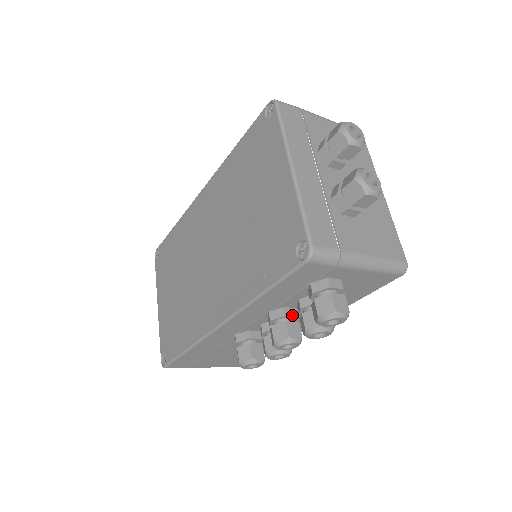
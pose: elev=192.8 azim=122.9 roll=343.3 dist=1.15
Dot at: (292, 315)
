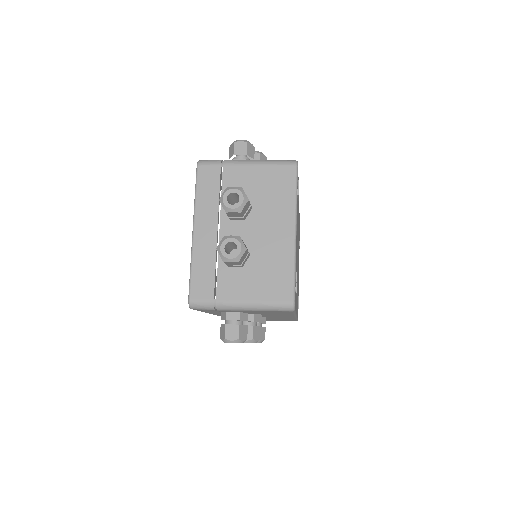
Dot at: occluded
